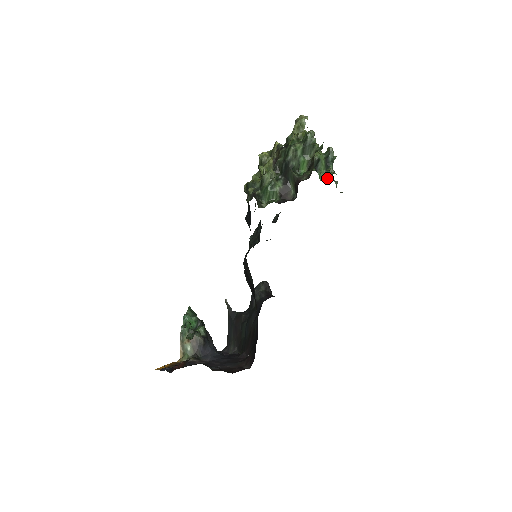
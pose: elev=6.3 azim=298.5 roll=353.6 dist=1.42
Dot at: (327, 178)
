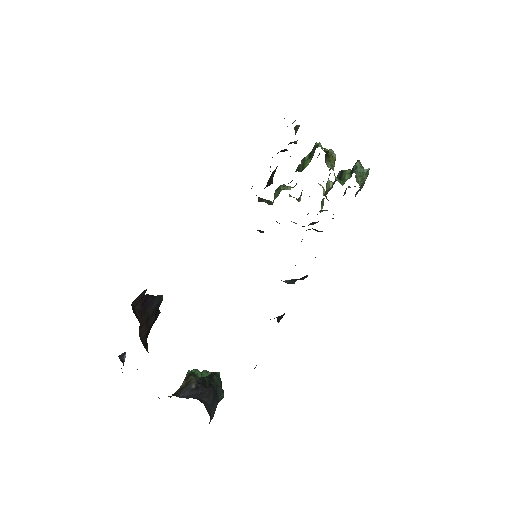
Dot at: occluded
